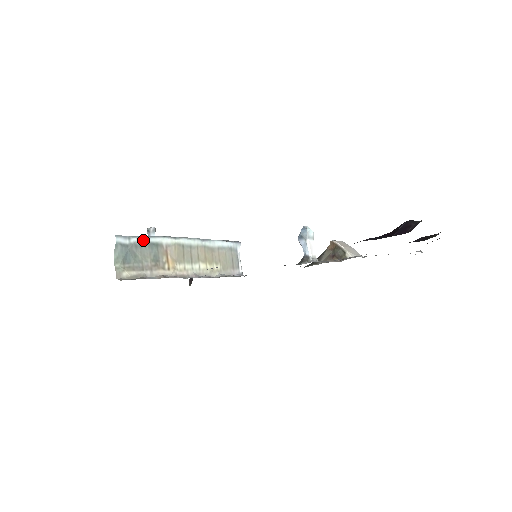
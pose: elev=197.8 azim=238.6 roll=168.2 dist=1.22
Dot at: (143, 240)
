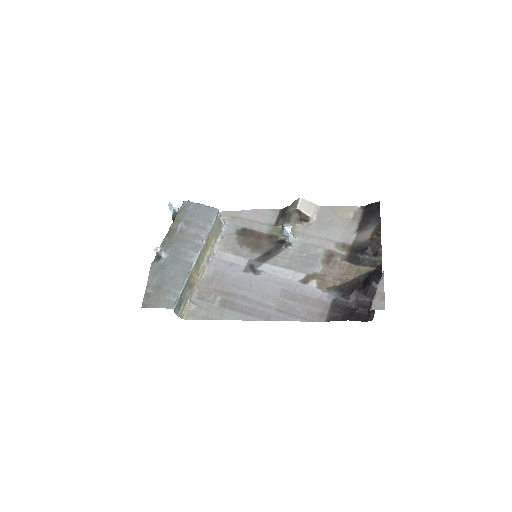
Dot at: (182, 291)
